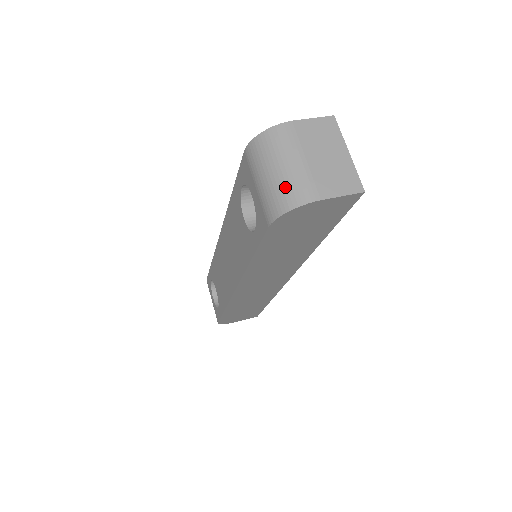
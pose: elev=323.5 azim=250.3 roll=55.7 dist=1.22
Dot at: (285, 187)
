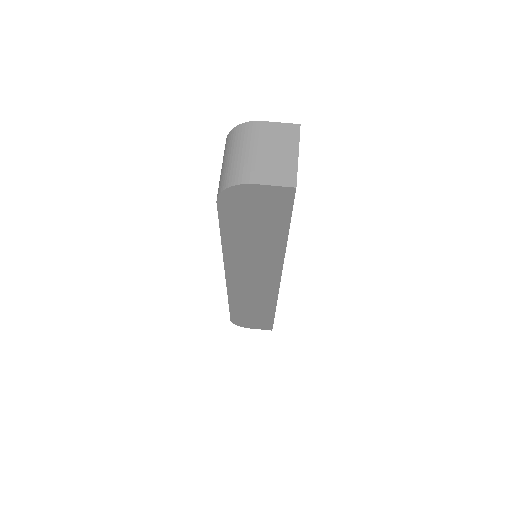
Dot at: (232, 169)
